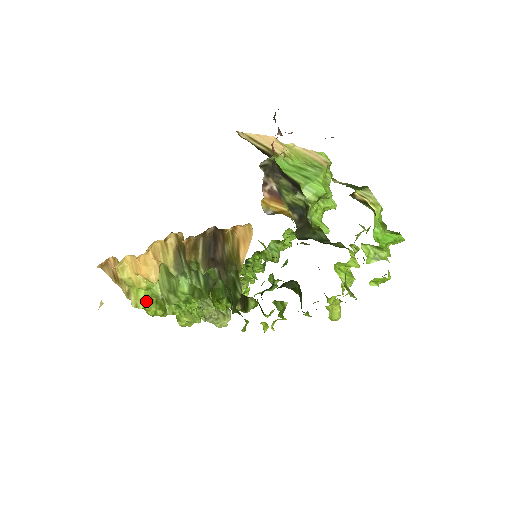
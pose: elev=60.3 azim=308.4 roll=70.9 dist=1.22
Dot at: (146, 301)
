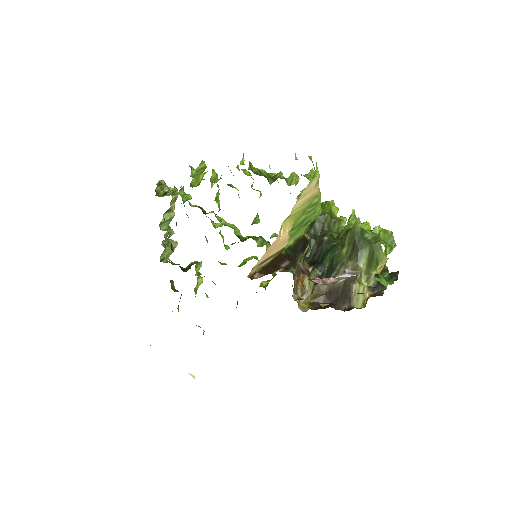
Dot at: occluded
